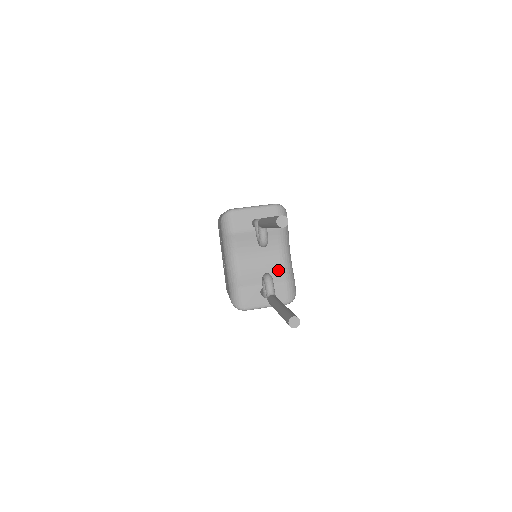
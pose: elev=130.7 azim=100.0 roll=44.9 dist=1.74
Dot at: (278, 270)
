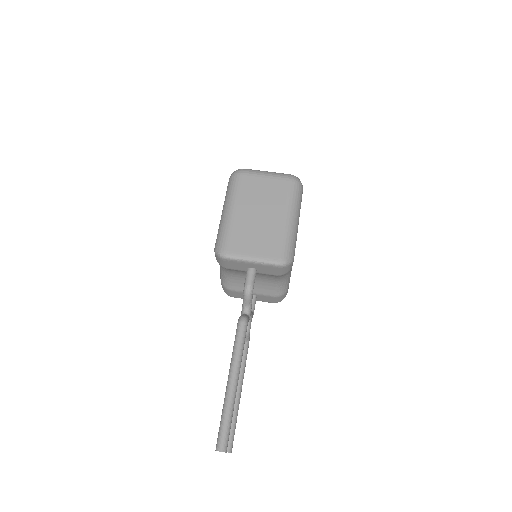
Dot at: (271, 288)
